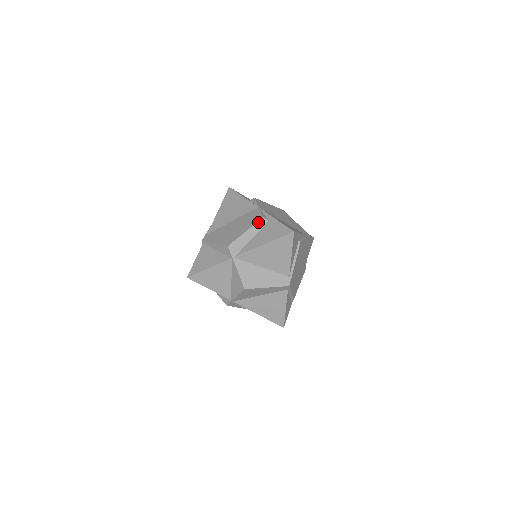
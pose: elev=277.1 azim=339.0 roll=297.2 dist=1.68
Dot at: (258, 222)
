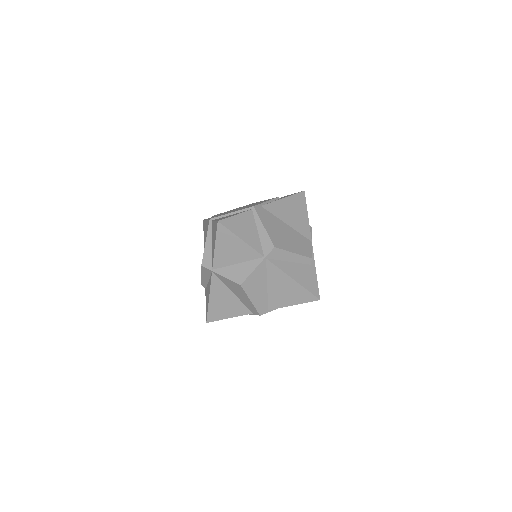
Dot at: (306, 257)
